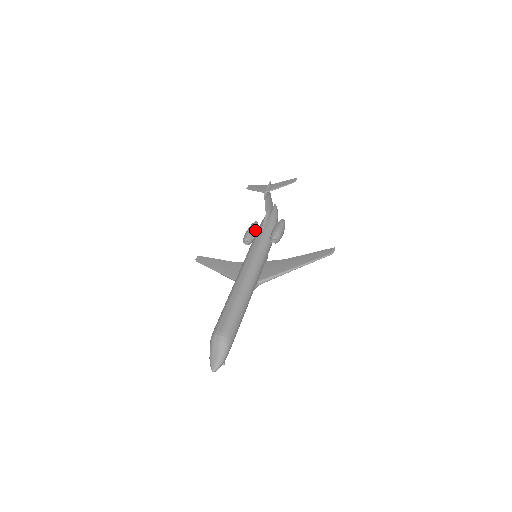
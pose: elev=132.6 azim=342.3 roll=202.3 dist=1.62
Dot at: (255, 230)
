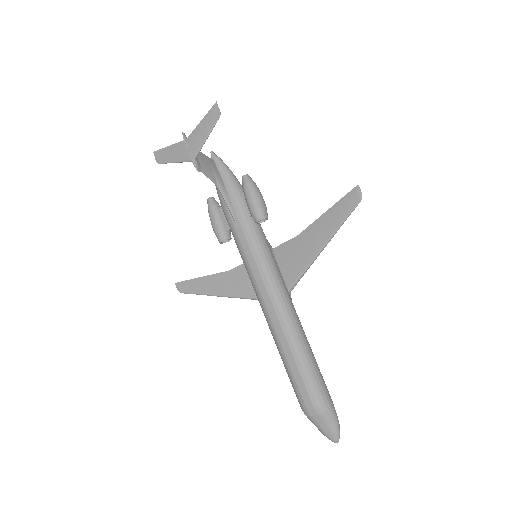
Dot at: (220, 215)
